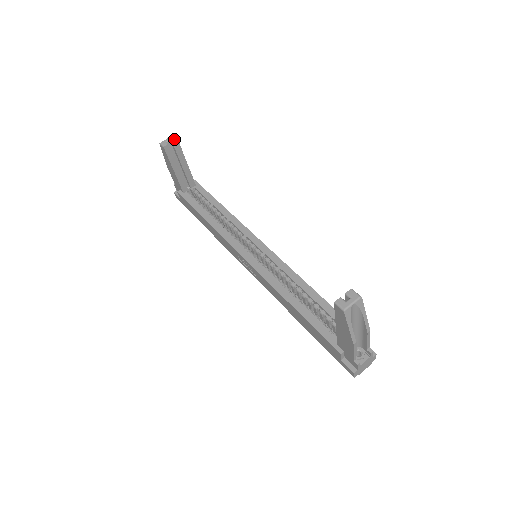
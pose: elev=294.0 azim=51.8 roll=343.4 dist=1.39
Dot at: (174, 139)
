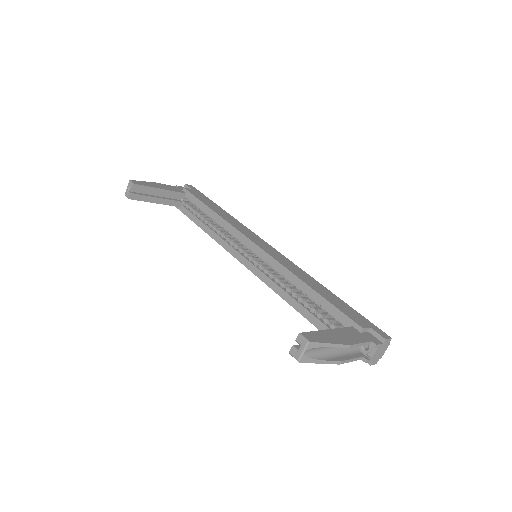
Dot at: (131, 186)
